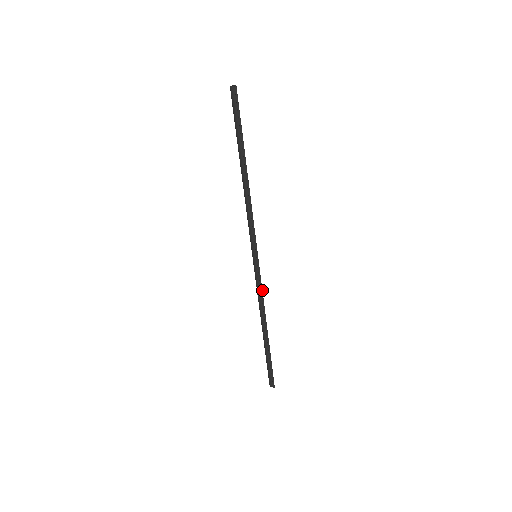
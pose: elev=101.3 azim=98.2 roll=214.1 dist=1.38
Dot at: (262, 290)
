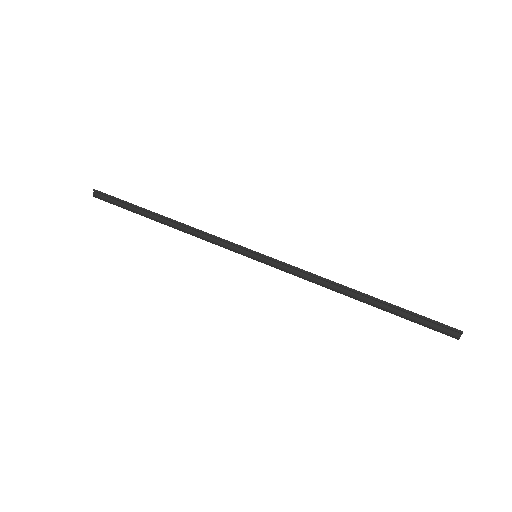
Dot at: (297, 268)
